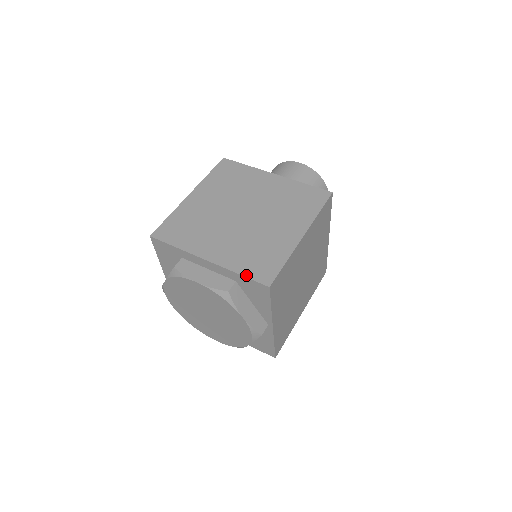
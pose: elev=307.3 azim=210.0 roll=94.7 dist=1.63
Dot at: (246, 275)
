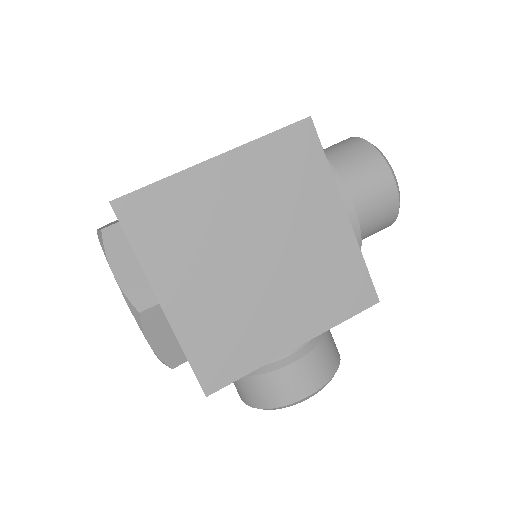
Dot at: occluded
